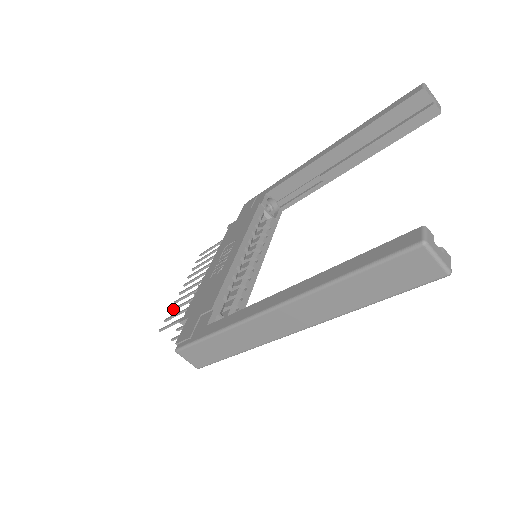
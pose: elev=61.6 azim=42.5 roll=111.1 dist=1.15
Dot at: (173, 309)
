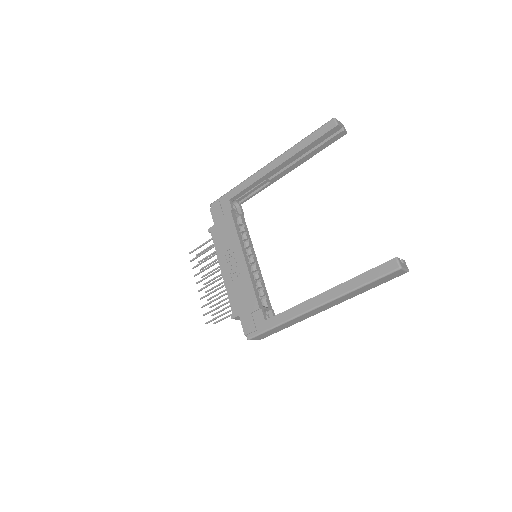
Dot at: (205, 305)
